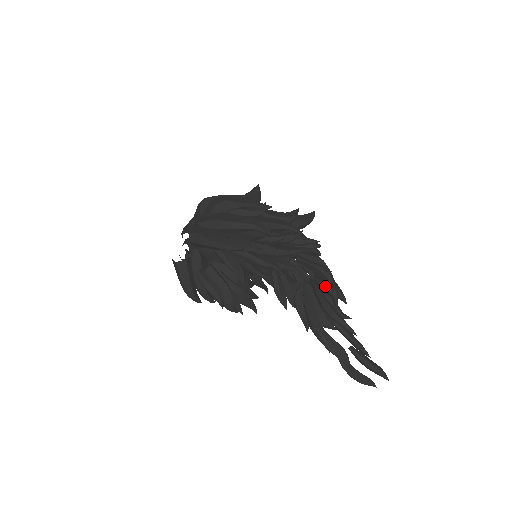
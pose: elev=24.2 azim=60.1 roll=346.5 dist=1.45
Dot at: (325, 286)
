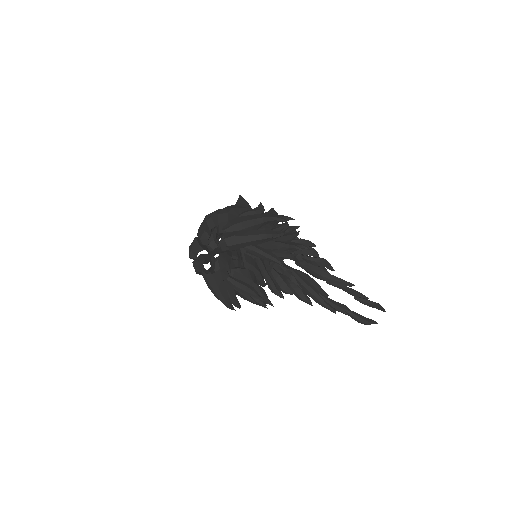
Dot at: (317, 259)
